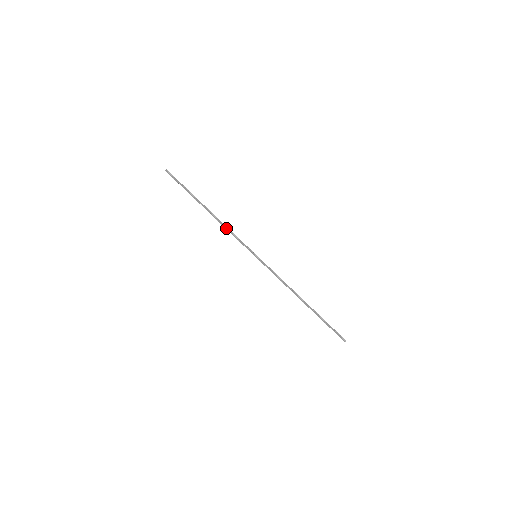
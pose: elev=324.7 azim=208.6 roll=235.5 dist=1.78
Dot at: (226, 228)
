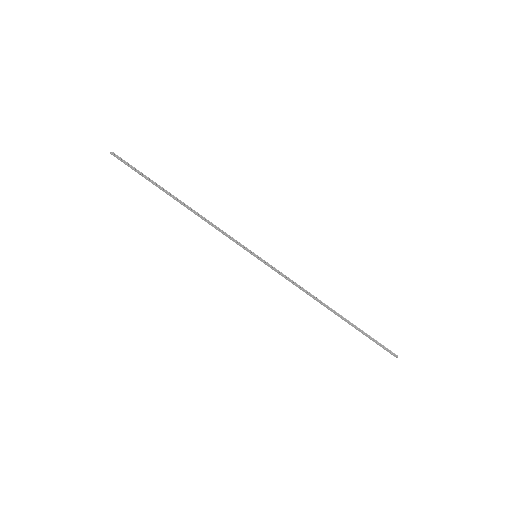
Dot at: (208, 223)
